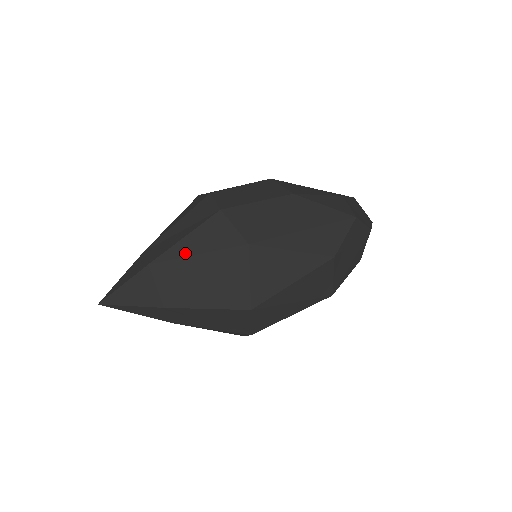
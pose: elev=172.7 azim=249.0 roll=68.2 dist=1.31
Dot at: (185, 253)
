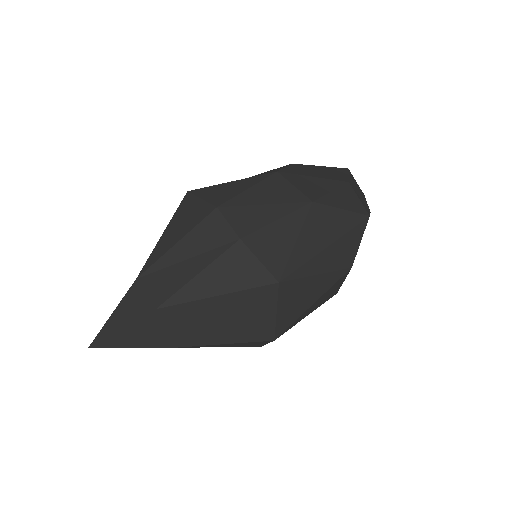
Dot at: (202, 294)
